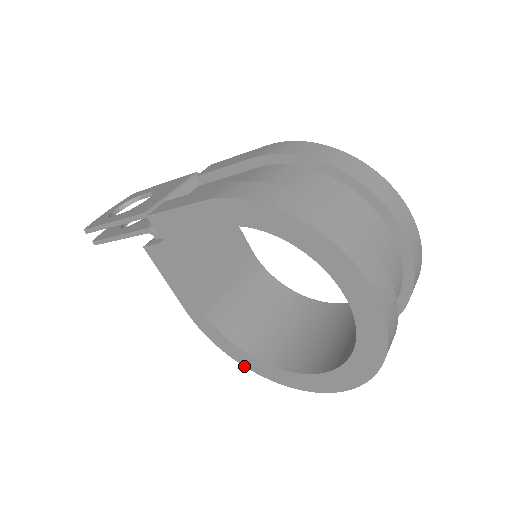
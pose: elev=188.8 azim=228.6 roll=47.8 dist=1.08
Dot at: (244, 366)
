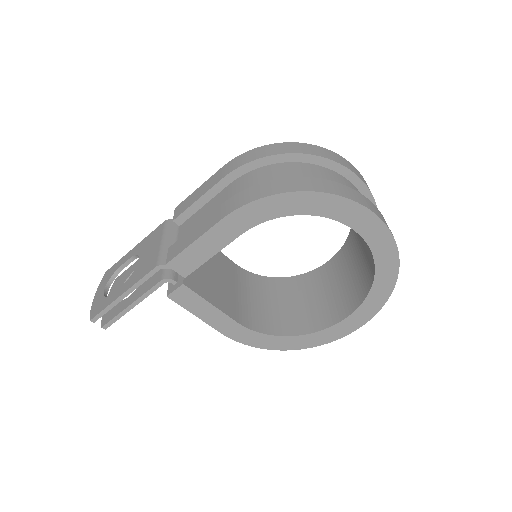
Dot at: occluded
